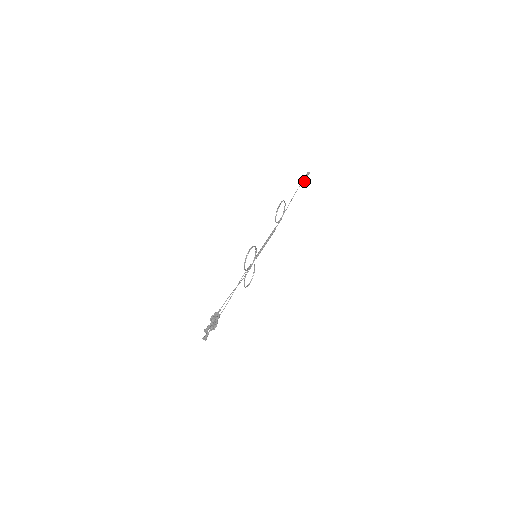
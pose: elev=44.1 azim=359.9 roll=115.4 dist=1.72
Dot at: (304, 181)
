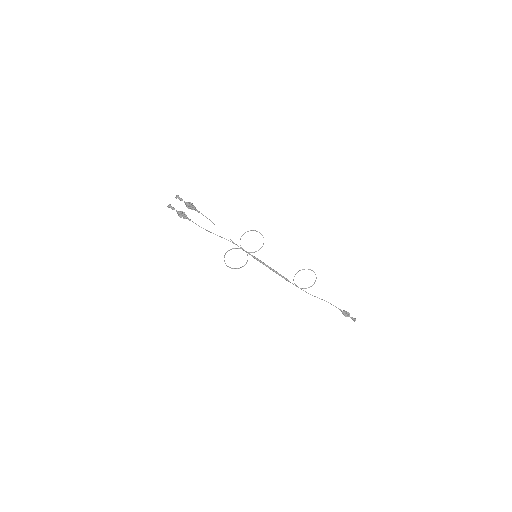
Dot at: (345, 312)
